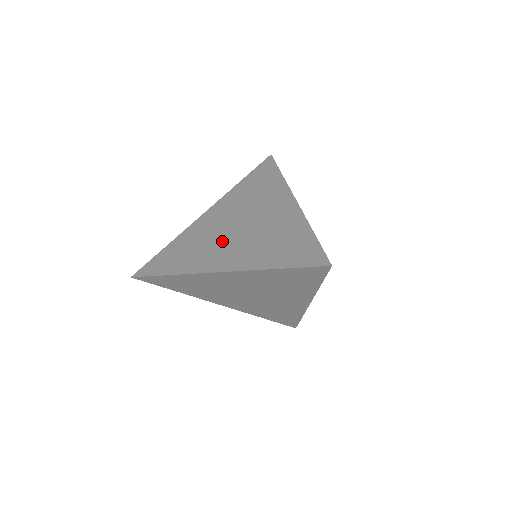
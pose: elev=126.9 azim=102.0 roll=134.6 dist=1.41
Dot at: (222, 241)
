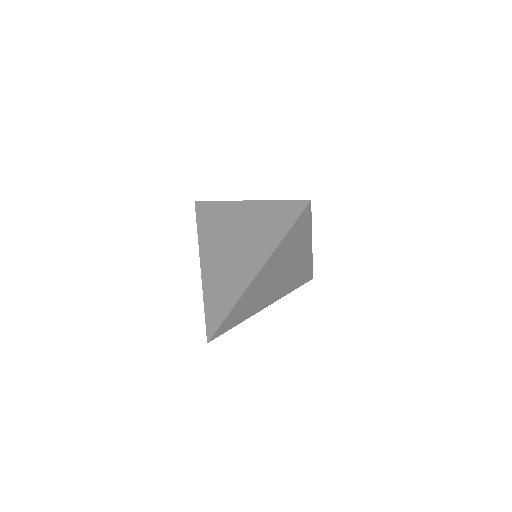
Dot at: (234, 264)
